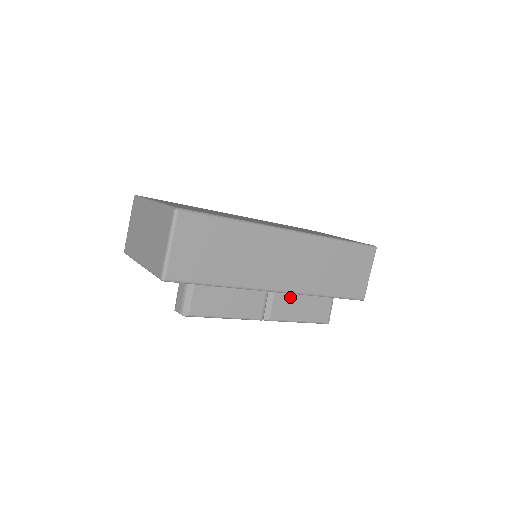
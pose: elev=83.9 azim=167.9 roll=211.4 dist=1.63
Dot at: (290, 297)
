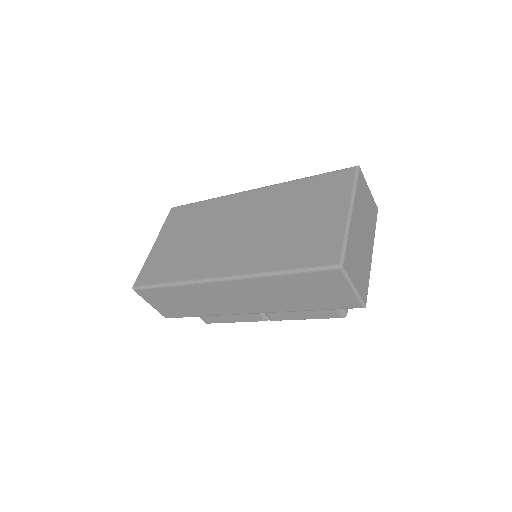
Dot at: occluded
